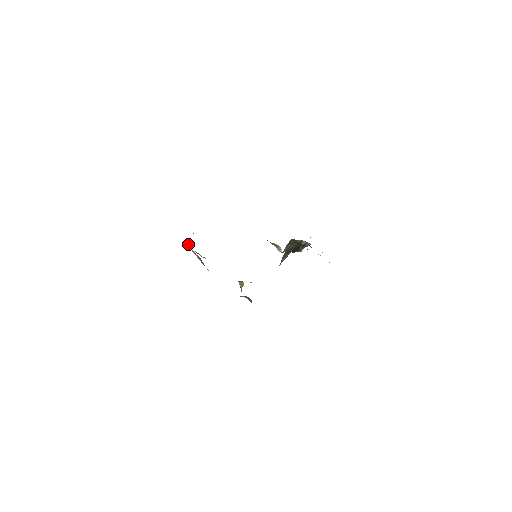
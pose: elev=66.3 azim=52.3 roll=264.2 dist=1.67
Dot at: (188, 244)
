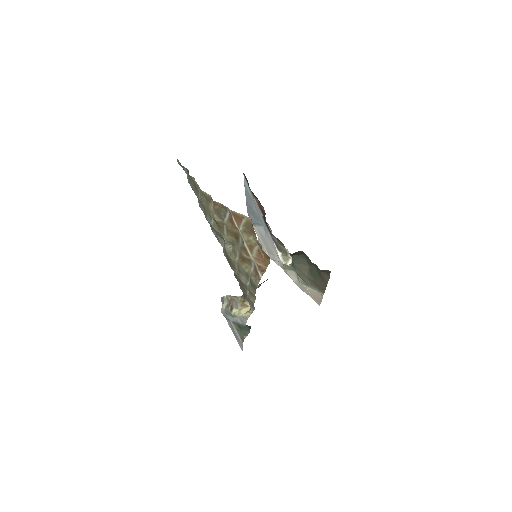
Dot at: (251, 220)
